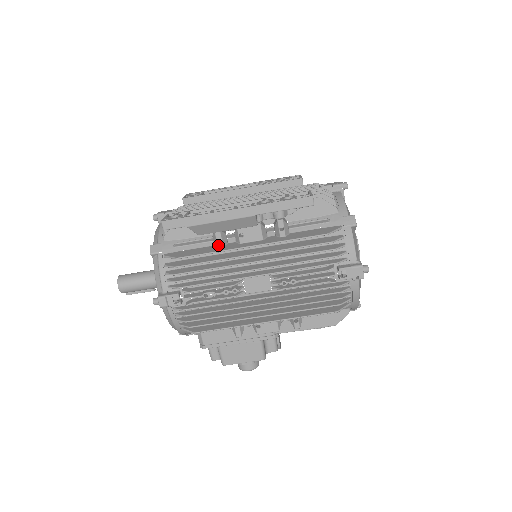
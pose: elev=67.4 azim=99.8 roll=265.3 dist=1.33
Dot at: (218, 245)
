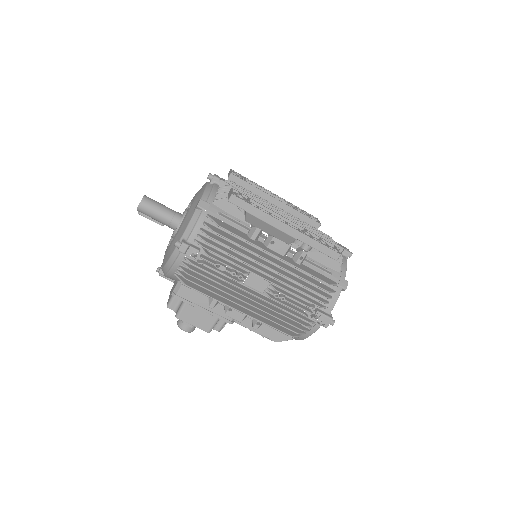
Dot at: (252, 237)
